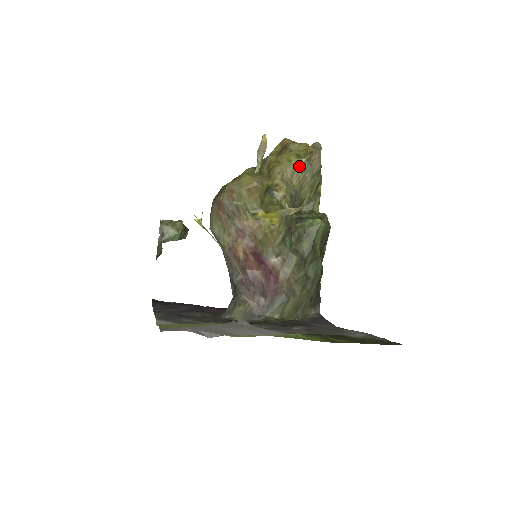
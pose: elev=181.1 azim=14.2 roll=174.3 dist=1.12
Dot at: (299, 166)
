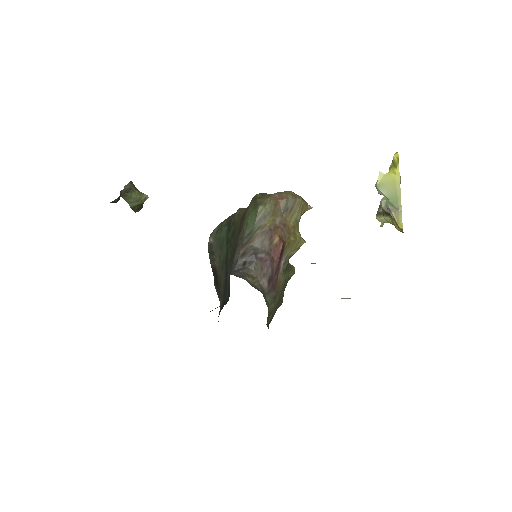
Dot at: occluded
